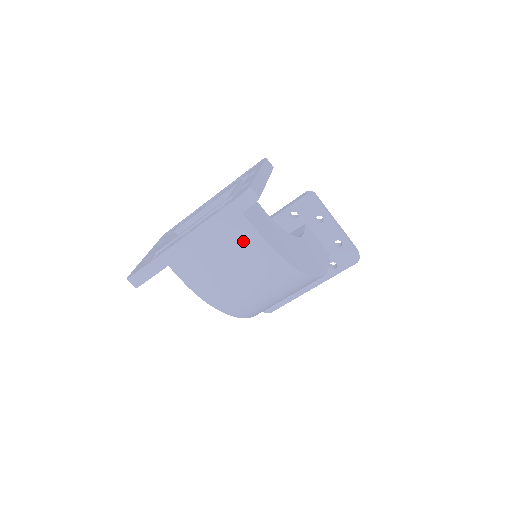
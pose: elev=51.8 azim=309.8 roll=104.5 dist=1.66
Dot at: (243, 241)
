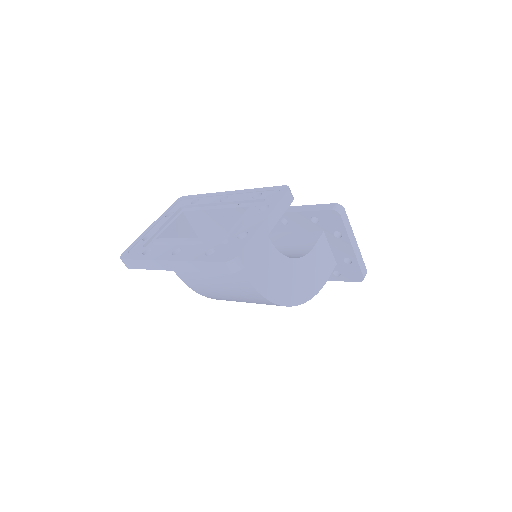
Dot at: occluded
